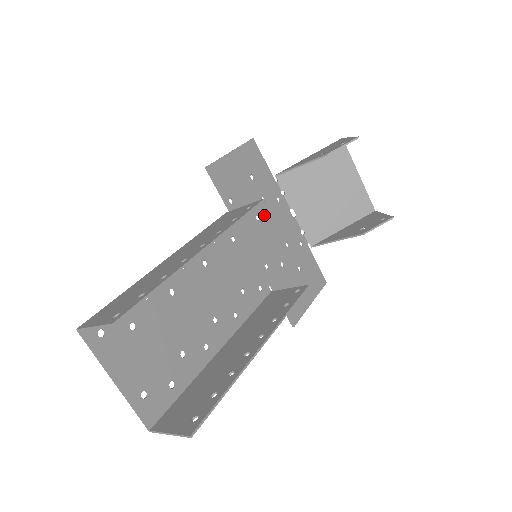
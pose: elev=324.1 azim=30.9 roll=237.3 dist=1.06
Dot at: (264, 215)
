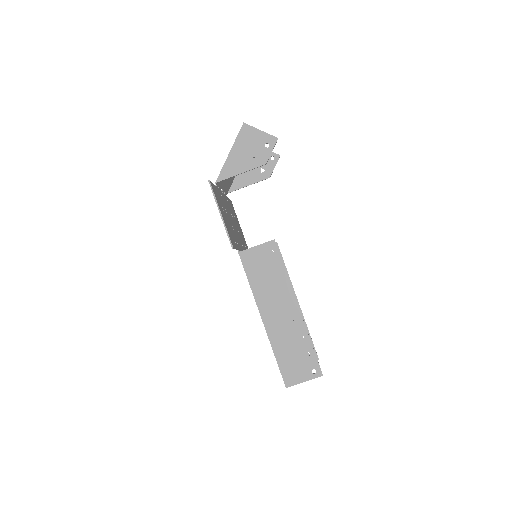
Dot at: (230, 220)
